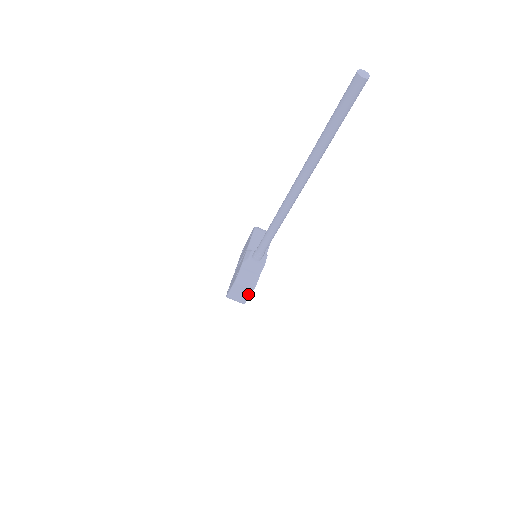
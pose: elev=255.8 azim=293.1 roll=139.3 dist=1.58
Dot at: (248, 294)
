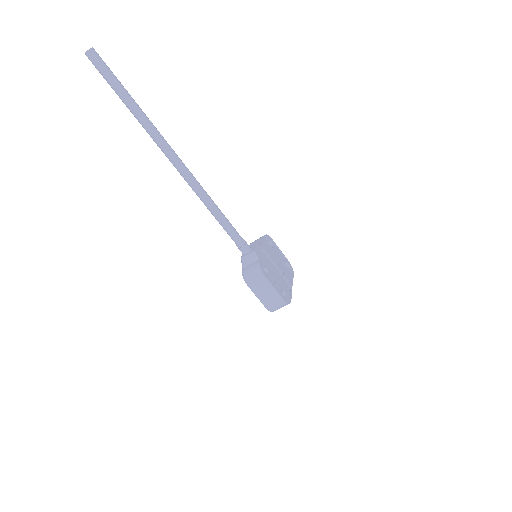
Dot at: (269, 286)
